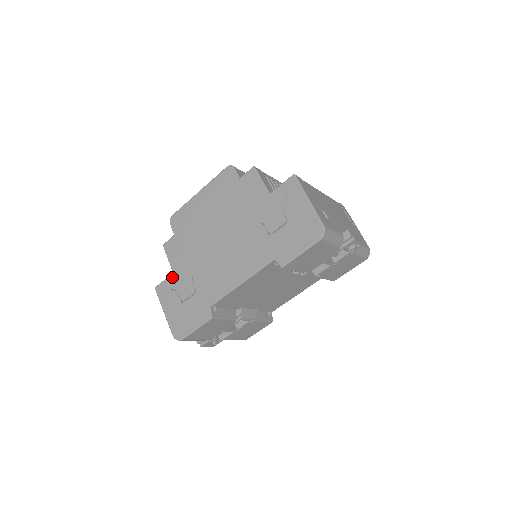
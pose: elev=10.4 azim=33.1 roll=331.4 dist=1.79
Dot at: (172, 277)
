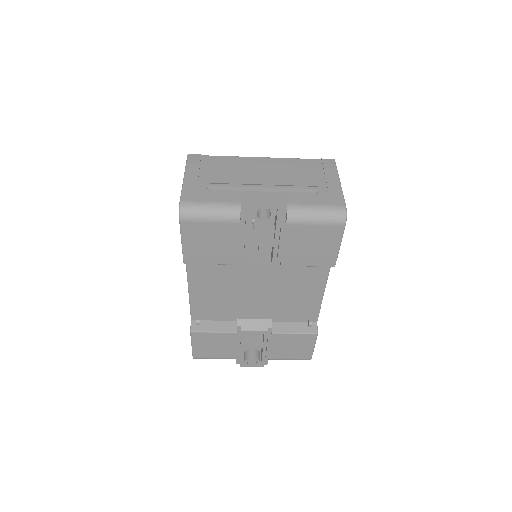
Dot at: occluded
